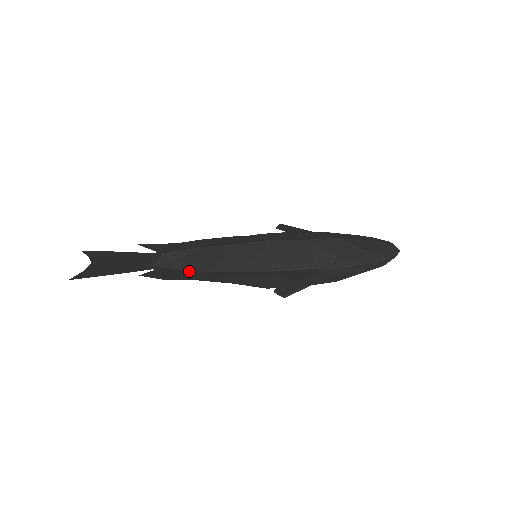
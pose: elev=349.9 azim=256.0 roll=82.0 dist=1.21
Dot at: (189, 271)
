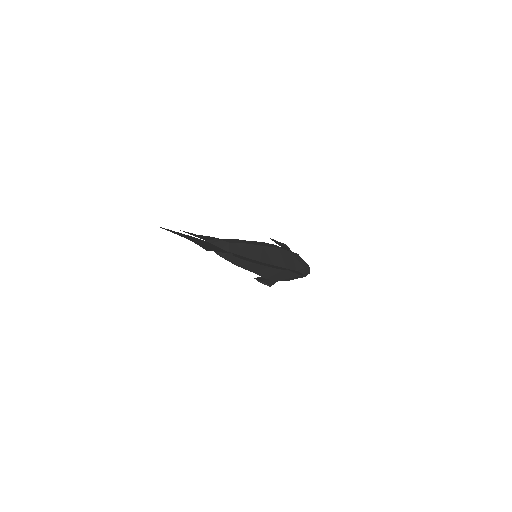
Dot at: (251, 259)
